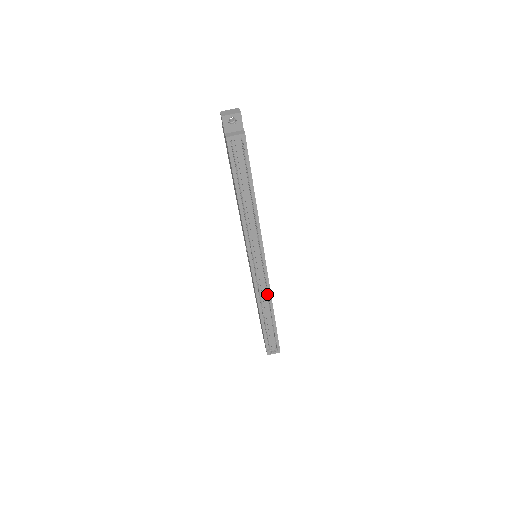
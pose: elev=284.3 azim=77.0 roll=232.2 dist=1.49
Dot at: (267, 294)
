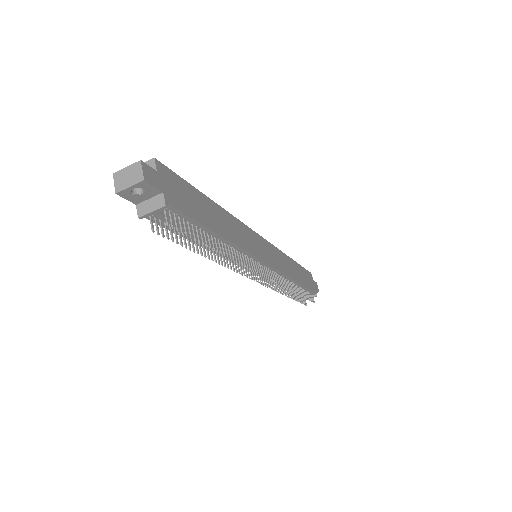
Dot at: (283, 280)
